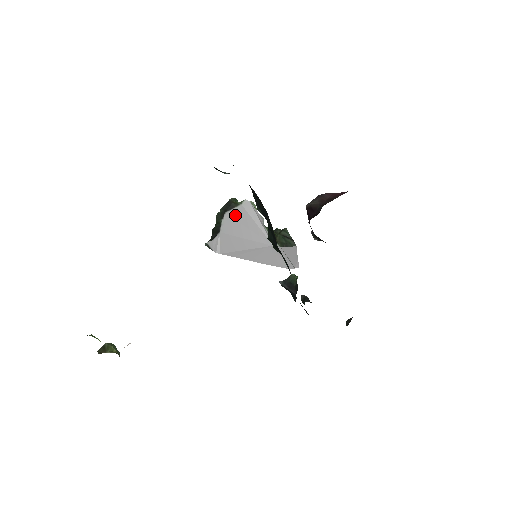
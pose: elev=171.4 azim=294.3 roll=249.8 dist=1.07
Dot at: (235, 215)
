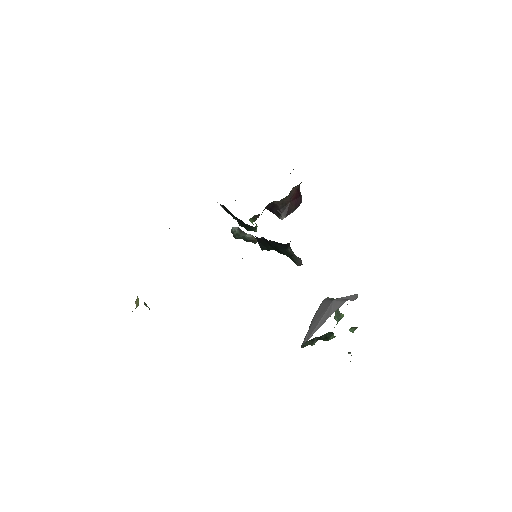
Dot at: (317, 313)
